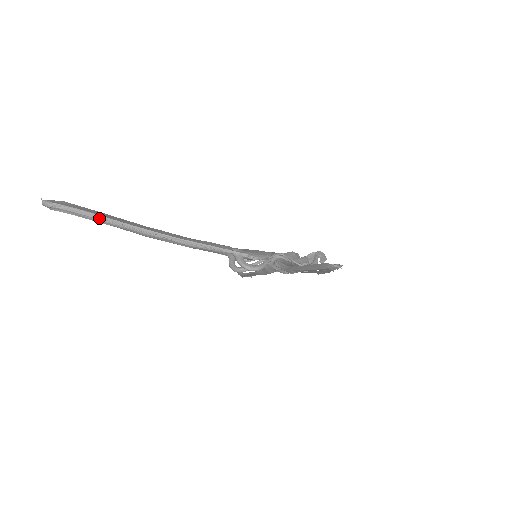
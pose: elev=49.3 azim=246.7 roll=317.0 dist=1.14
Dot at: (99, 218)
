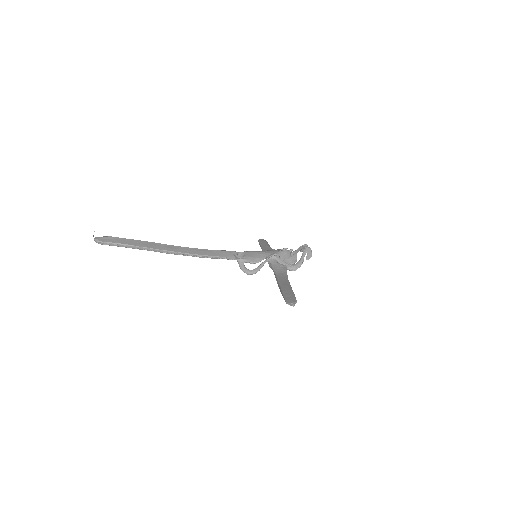
Dot at: (135, 248)
